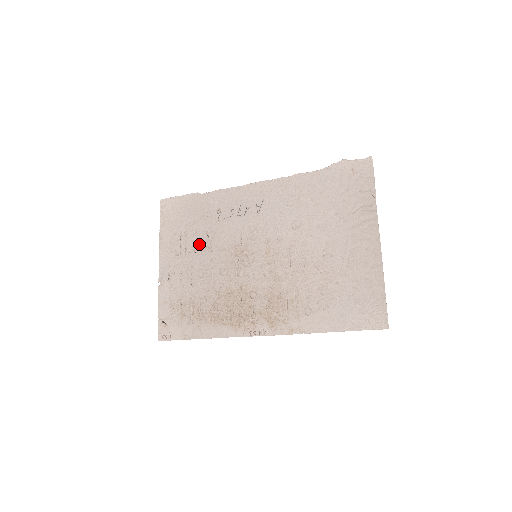
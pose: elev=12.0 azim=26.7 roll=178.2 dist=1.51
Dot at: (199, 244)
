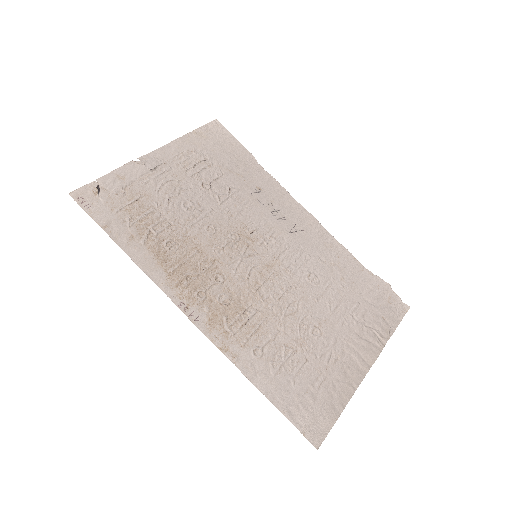
Dot at: (214, 186)
